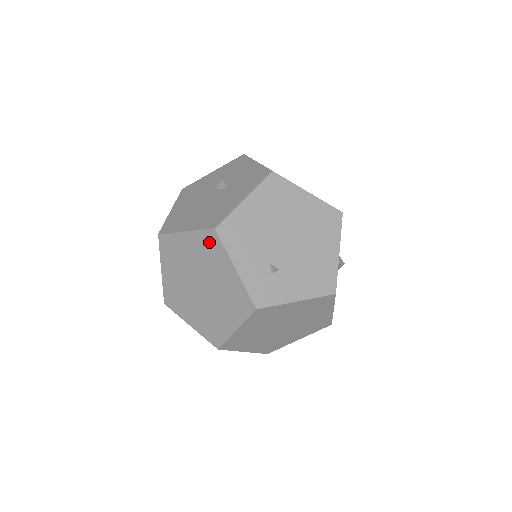
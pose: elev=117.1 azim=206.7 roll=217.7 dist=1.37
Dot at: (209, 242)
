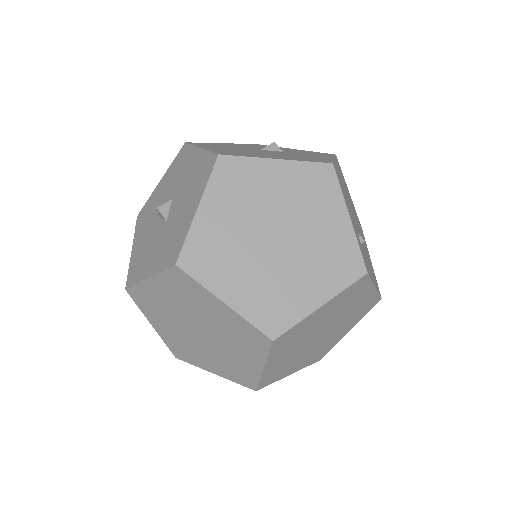
Dot at: (317, 178)
